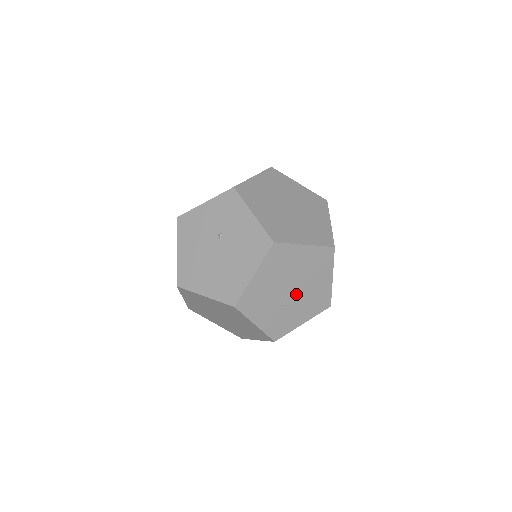
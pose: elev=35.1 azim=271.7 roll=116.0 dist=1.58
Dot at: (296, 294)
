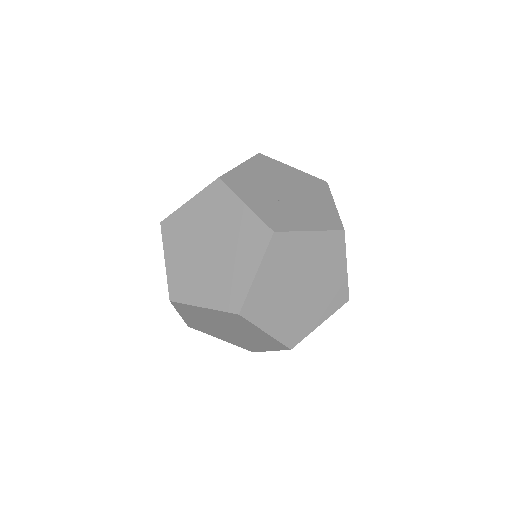
Dot at: (293, 199)
